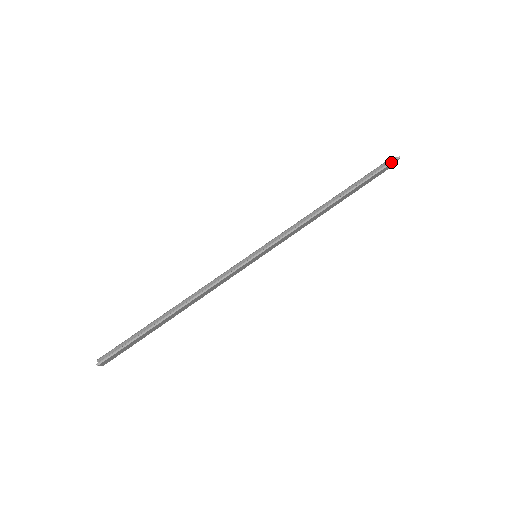
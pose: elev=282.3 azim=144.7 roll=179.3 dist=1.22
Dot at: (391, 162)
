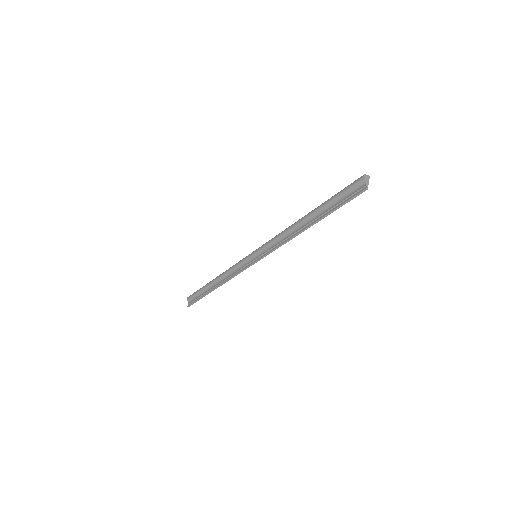
Dot at: (357, 195)
